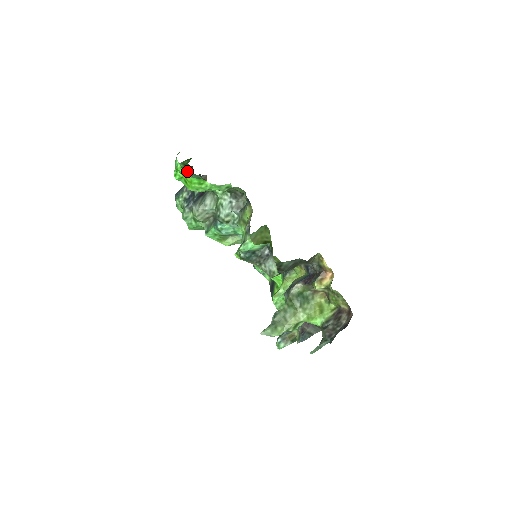
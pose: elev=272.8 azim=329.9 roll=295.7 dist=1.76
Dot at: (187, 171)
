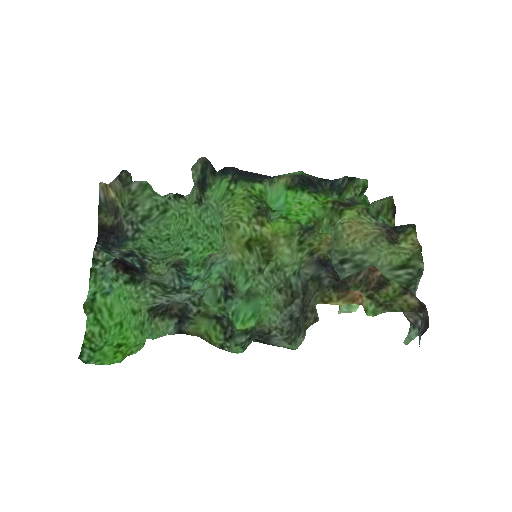
Dot at: (100, 304)
